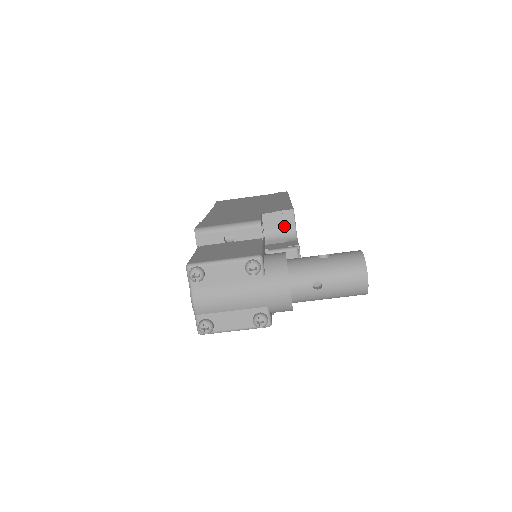
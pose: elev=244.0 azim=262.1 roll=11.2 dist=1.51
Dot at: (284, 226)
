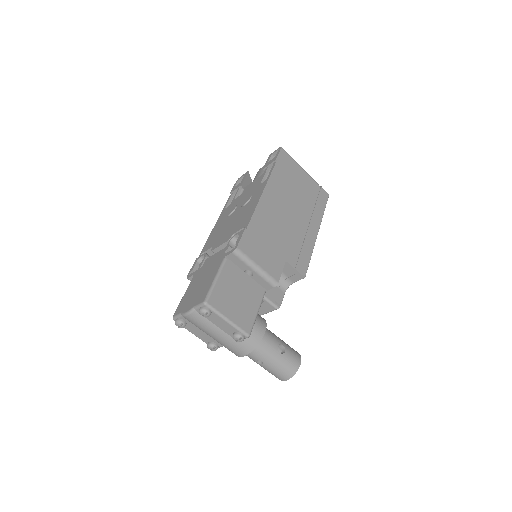
Dot at: (289, 276)
